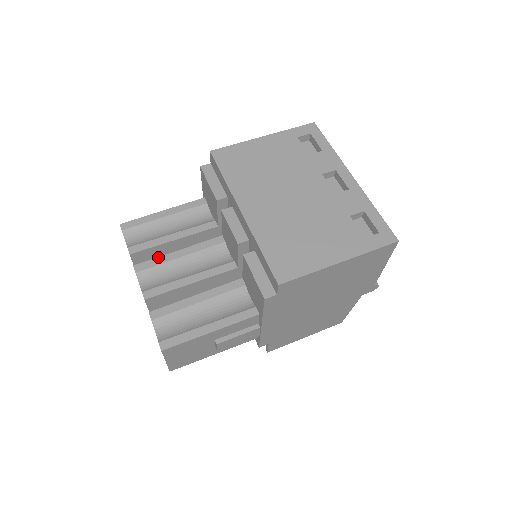
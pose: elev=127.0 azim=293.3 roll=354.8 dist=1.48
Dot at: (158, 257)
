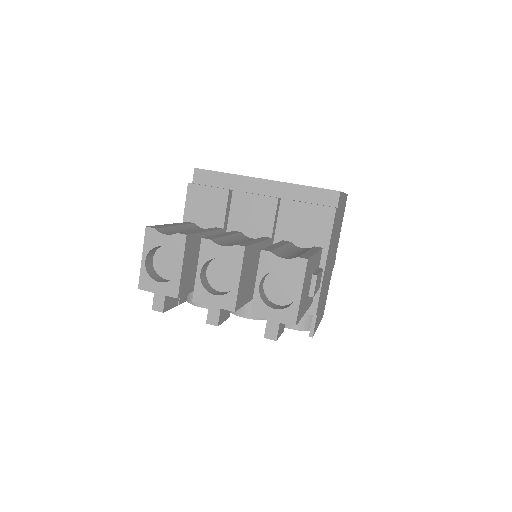
Dot at: (212, 235)
